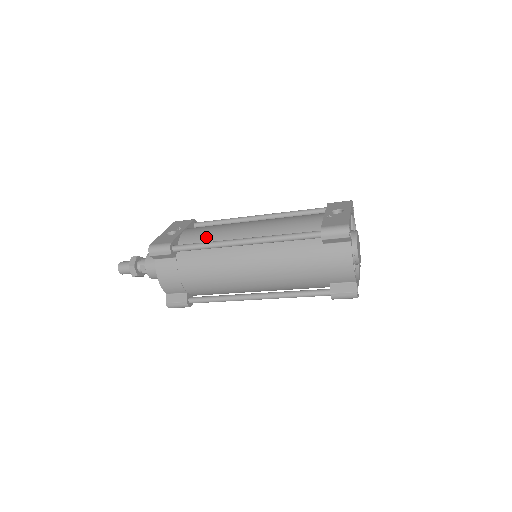
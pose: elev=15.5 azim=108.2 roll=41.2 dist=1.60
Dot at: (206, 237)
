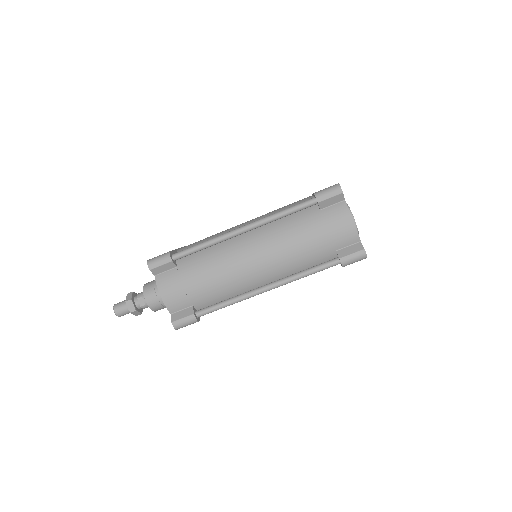
Dot at: occluded
